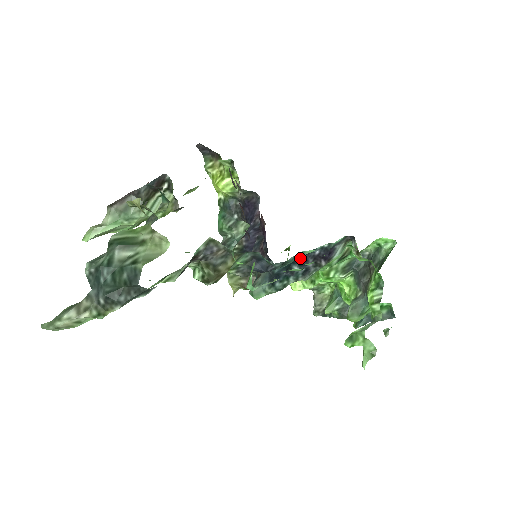
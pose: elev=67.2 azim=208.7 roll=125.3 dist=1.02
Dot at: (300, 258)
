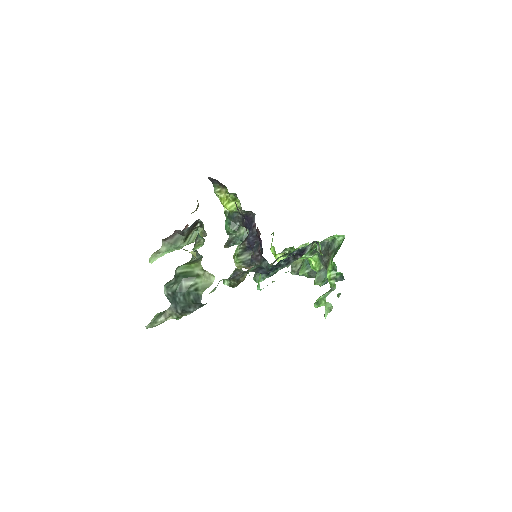
Dot at: occluded
